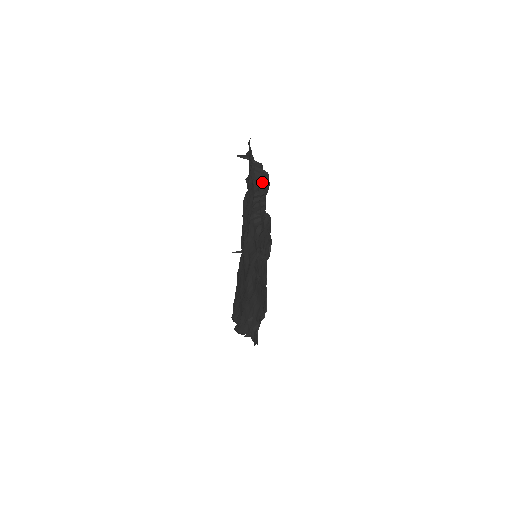
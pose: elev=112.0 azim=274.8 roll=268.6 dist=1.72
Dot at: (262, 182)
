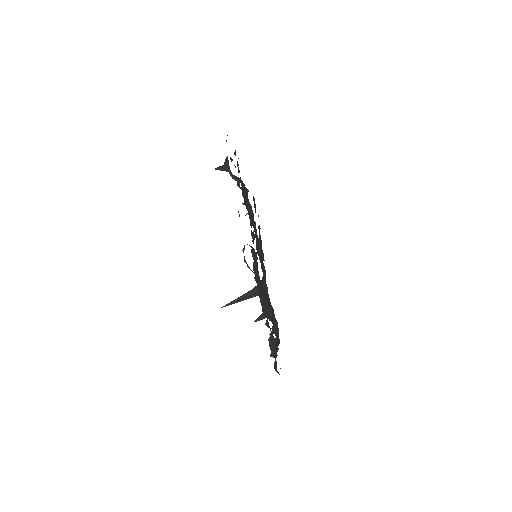
Dot at: (244, 187)
